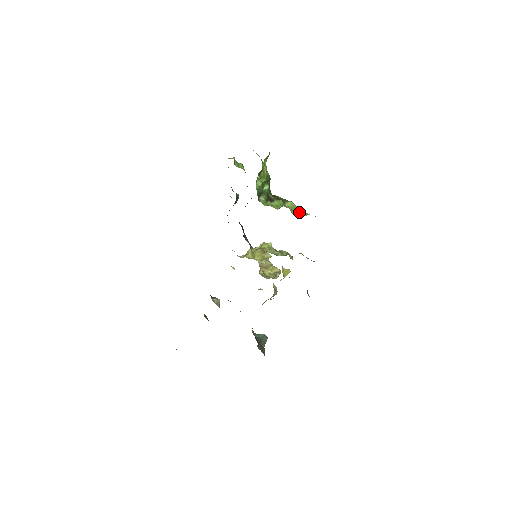
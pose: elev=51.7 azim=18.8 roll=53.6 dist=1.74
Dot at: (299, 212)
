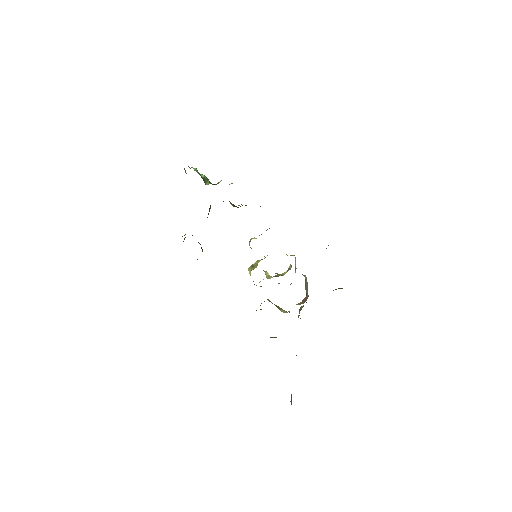
Dot at: occluded
